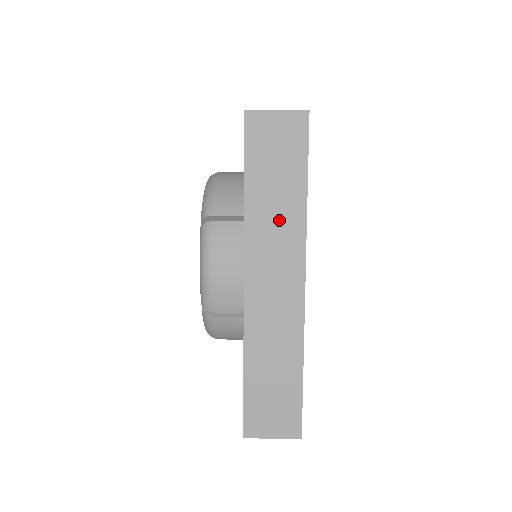
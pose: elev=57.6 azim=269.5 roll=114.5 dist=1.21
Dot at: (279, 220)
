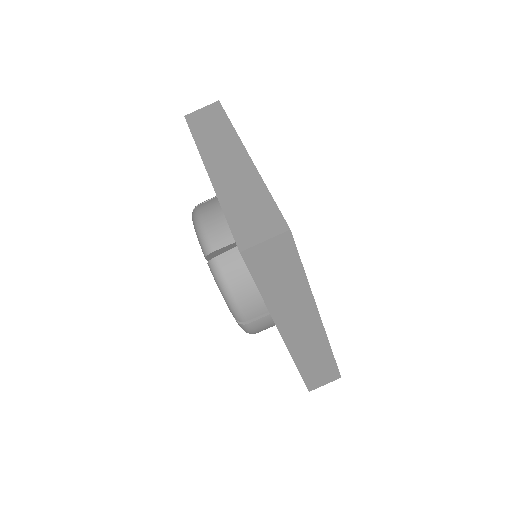
Dot at: (219, 139)
